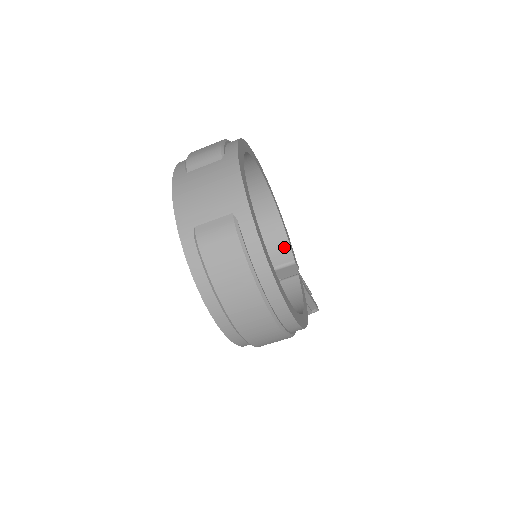
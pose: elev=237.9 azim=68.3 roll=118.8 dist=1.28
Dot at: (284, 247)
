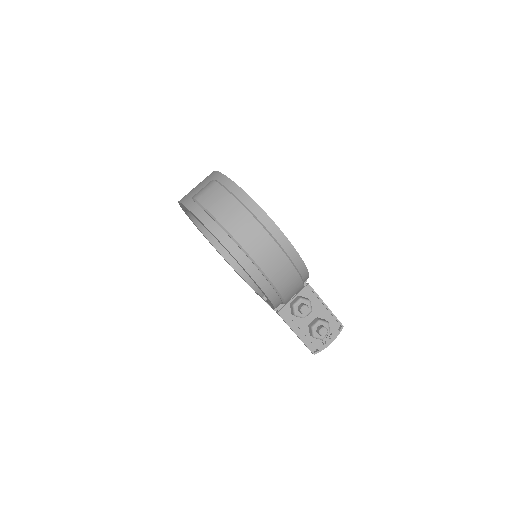
Dot at: occluded
